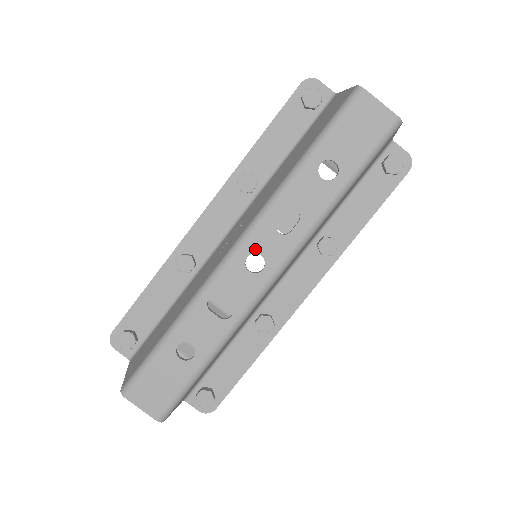
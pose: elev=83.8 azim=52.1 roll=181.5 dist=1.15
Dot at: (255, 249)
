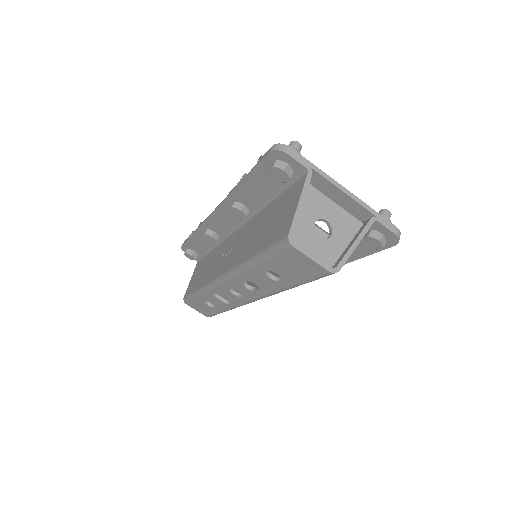
Dot at: (233, 288)
